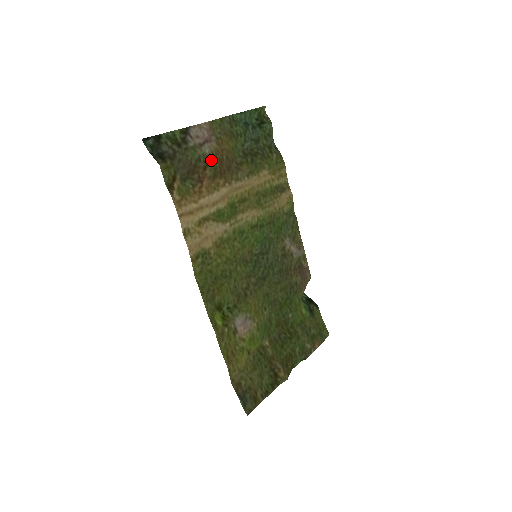
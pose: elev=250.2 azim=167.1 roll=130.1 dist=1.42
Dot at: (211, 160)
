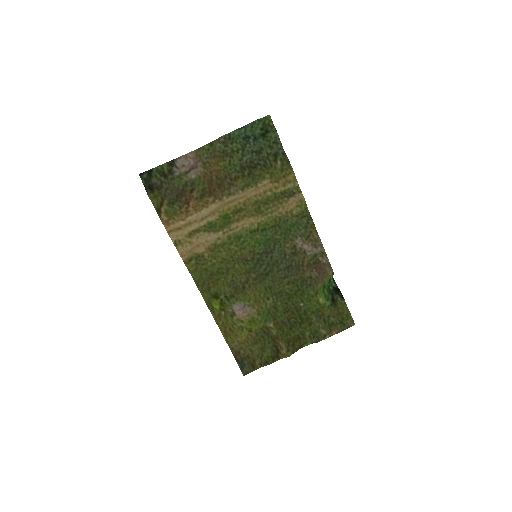
Dot at: (199, 183)
